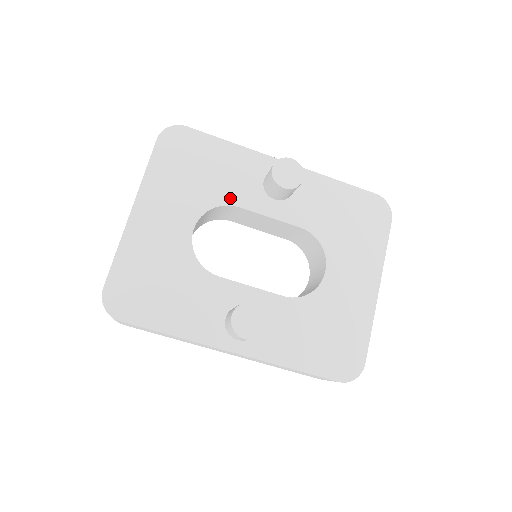
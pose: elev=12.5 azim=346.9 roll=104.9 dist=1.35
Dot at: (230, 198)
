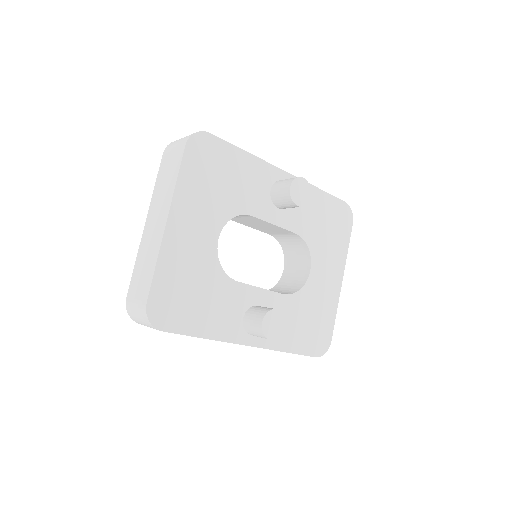
Dot at: (246, 208)
